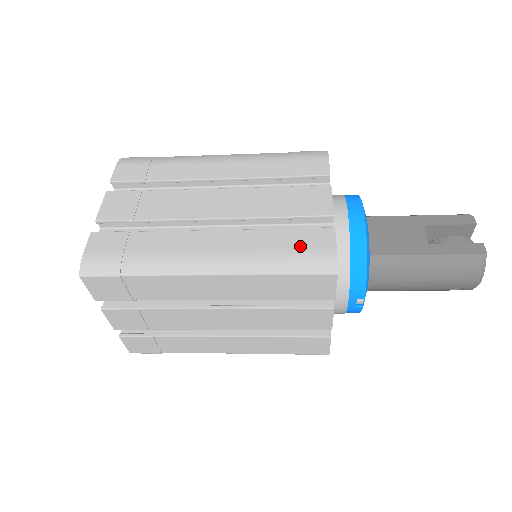
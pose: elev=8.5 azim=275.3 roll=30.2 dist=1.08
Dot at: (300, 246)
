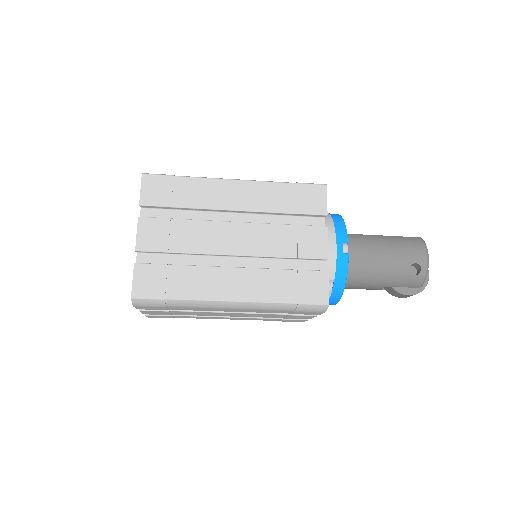
Dot at: occluded
